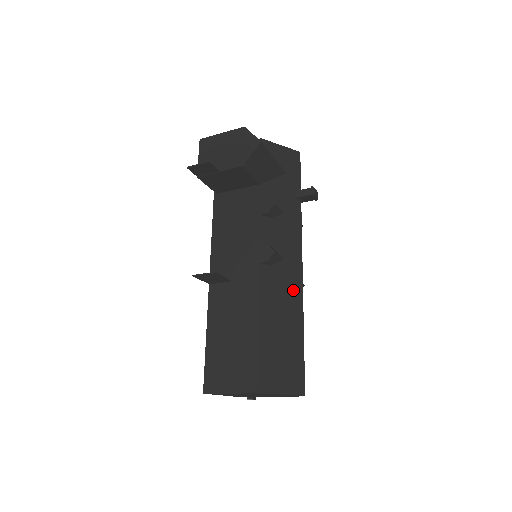
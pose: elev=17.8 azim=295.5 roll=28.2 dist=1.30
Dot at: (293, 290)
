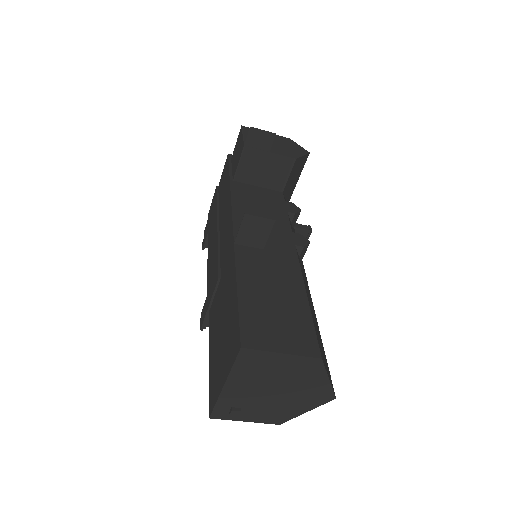
Dot at: (309, 292)
